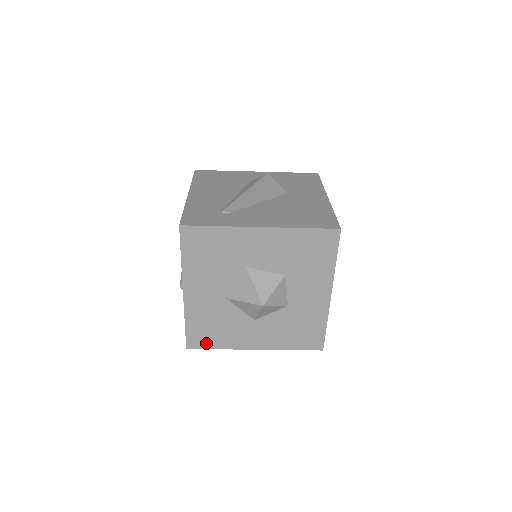
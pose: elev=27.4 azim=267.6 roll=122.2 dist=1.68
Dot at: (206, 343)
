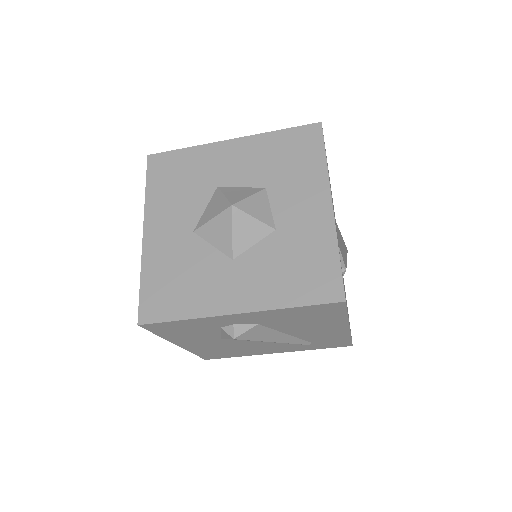
Dot at: (166, 311)
